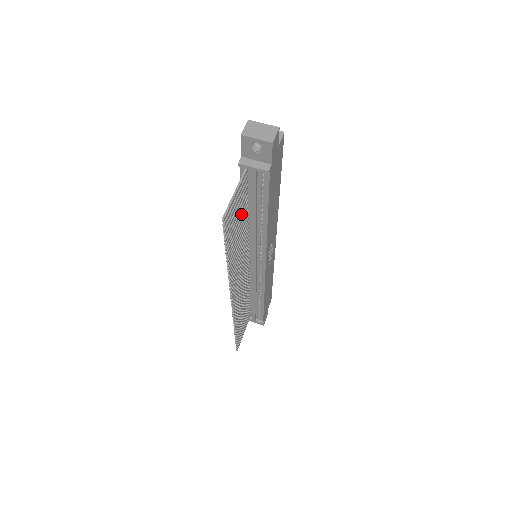
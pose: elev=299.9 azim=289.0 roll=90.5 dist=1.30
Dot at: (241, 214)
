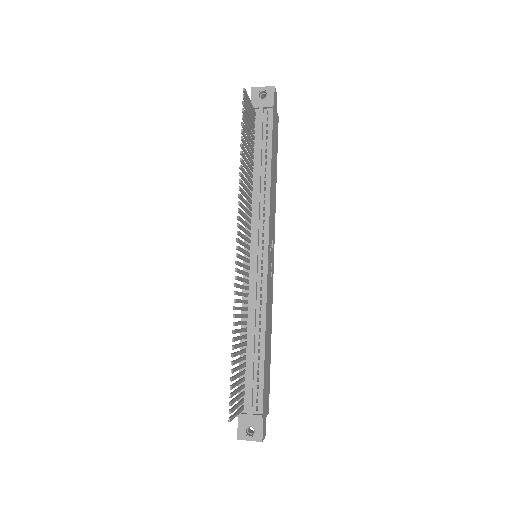
Dot at: (250, 143)
